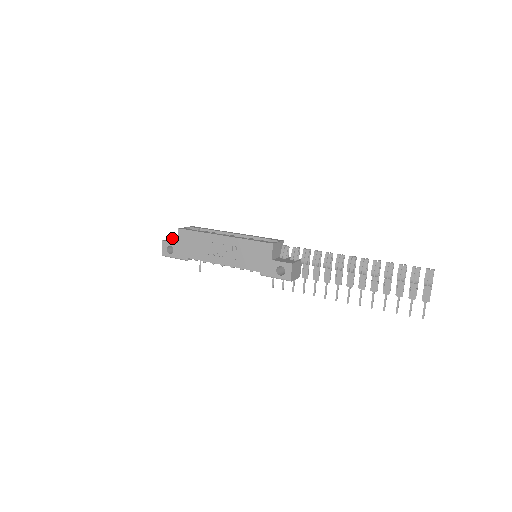
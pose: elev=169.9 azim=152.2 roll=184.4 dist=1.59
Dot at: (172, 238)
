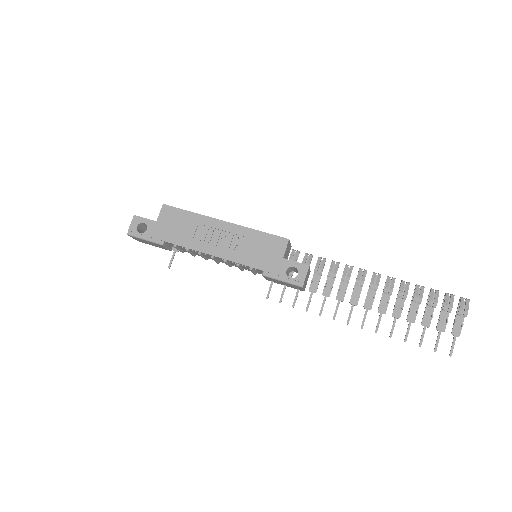
Dot at: occluded
